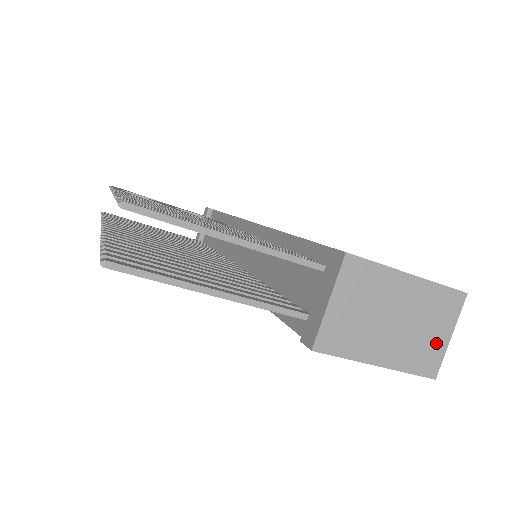
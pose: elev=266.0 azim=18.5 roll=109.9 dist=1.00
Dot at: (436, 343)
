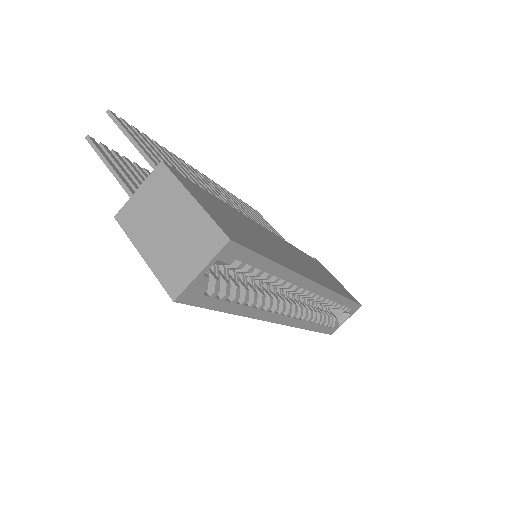
Dot at: (188, 268)
